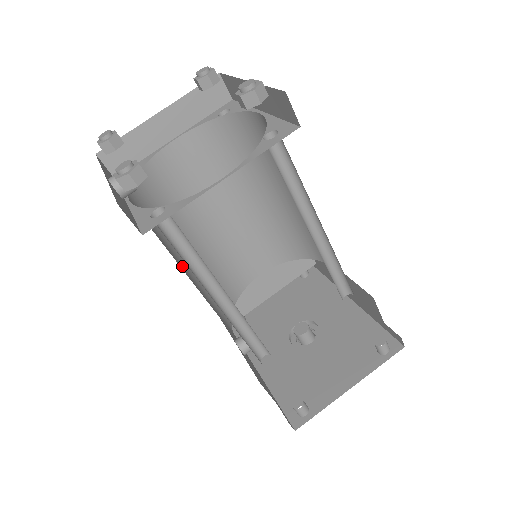
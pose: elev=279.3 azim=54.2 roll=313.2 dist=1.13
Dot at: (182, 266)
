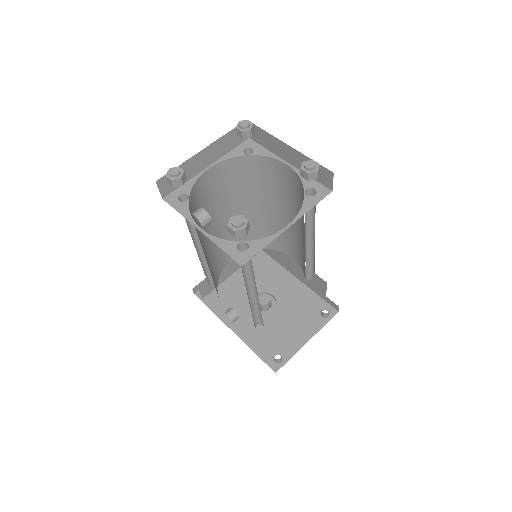
Dot at: occluded
